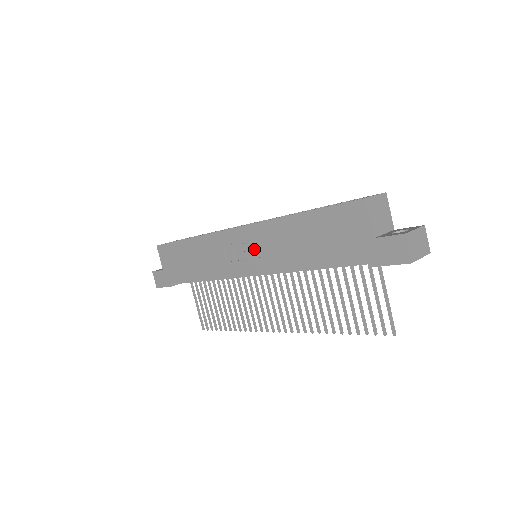
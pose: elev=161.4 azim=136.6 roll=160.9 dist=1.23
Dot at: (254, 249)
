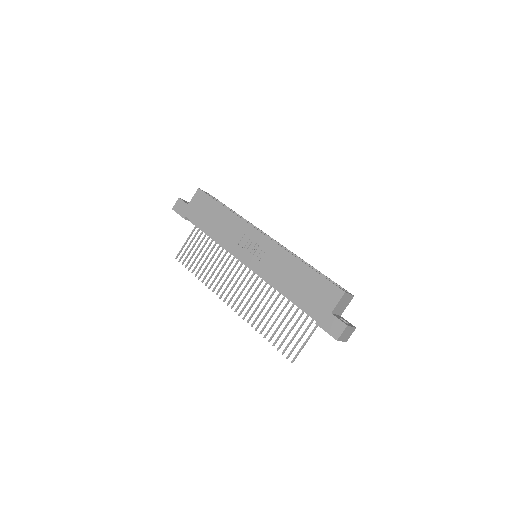
Dot at: (262, 254)
